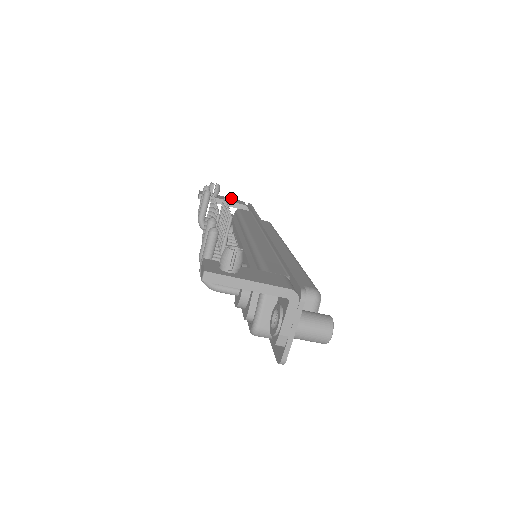
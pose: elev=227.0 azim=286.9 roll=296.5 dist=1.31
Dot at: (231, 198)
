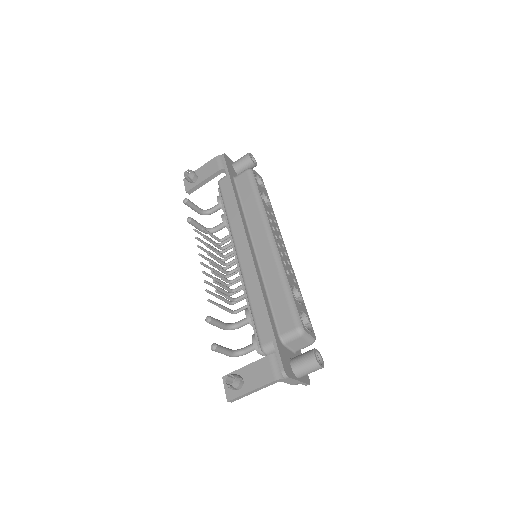
Dot at: (207, 163)
